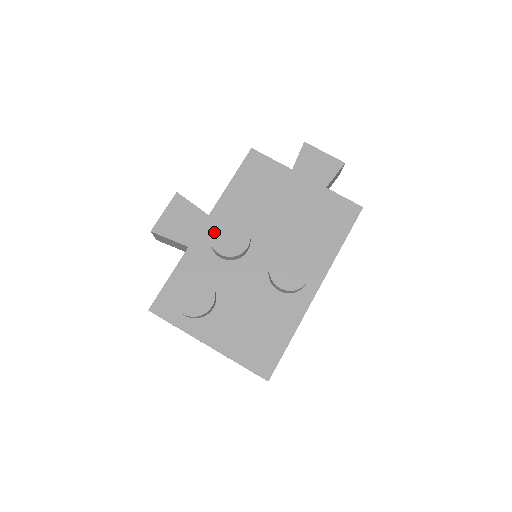
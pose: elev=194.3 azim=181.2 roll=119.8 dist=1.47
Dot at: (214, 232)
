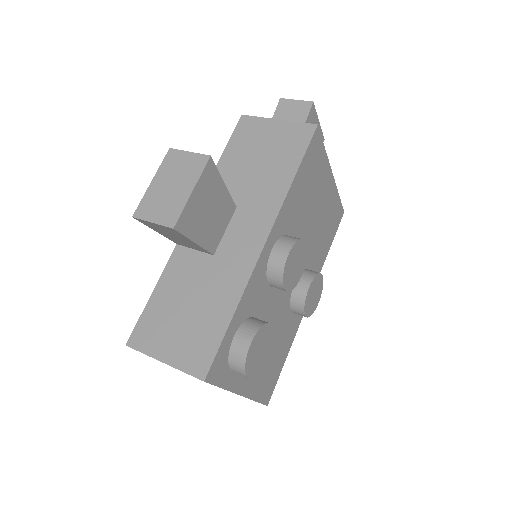
Dot at: (288, 261)
